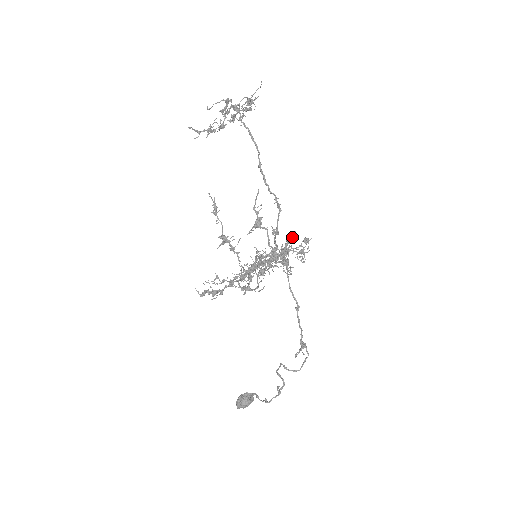
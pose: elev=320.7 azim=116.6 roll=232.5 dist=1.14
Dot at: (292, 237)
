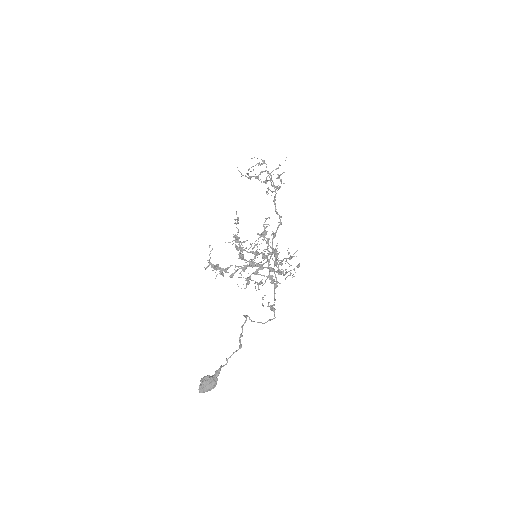
Dot at: (290, 274)
